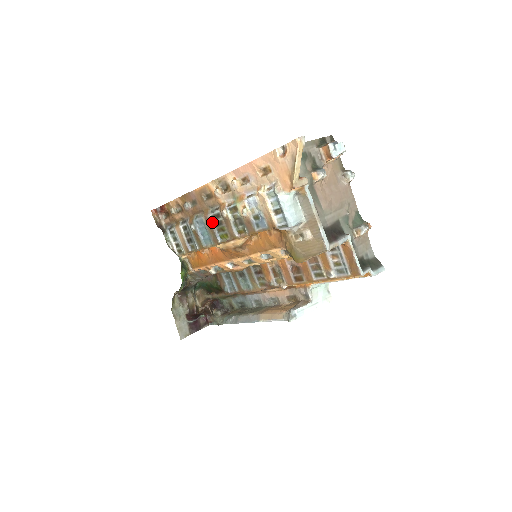
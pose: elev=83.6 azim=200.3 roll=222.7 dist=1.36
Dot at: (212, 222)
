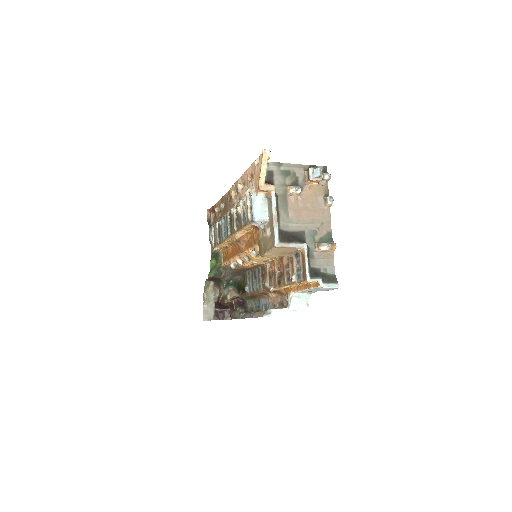
Dot at: (228, 219)
